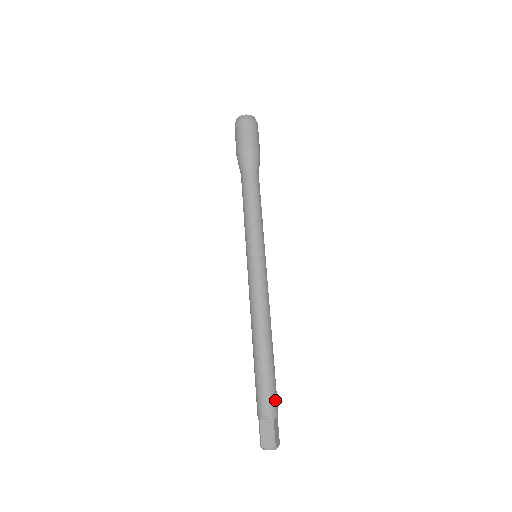
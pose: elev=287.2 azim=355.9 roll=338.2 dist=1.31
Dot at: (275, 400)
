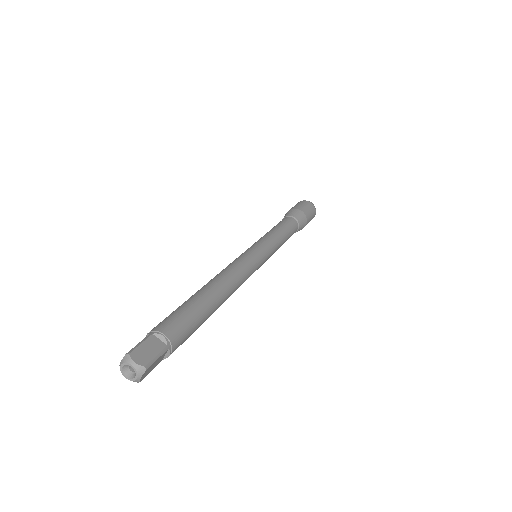
Dot at: (172, 322)
